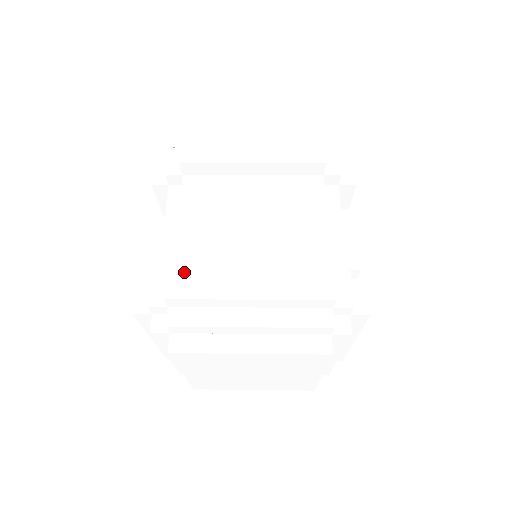
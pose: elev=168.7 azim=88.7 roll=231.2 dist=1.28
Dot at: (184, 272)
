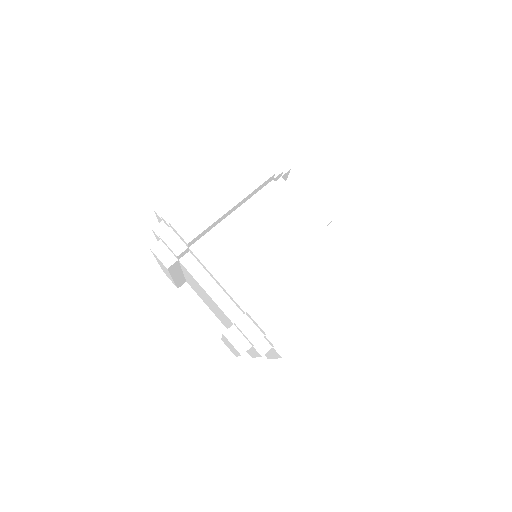
Dot at: (262, 310)
